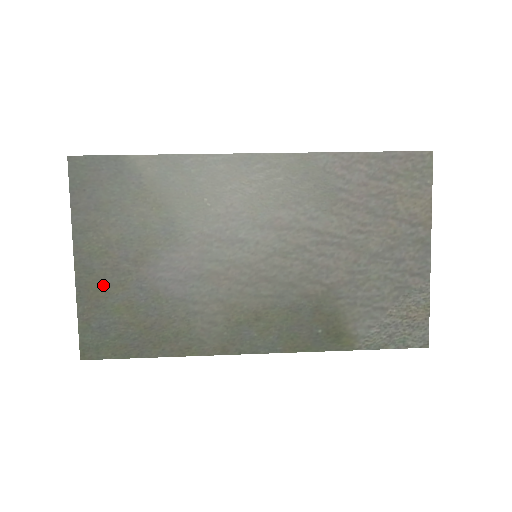
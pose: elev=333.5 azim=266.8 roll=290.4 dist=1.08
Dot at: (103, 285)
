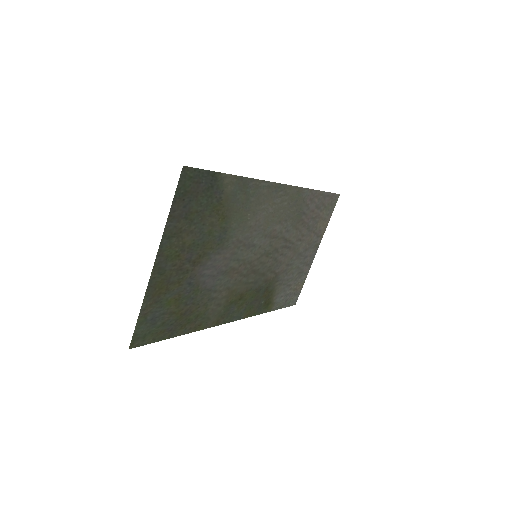
Dot at: (167, 283)
